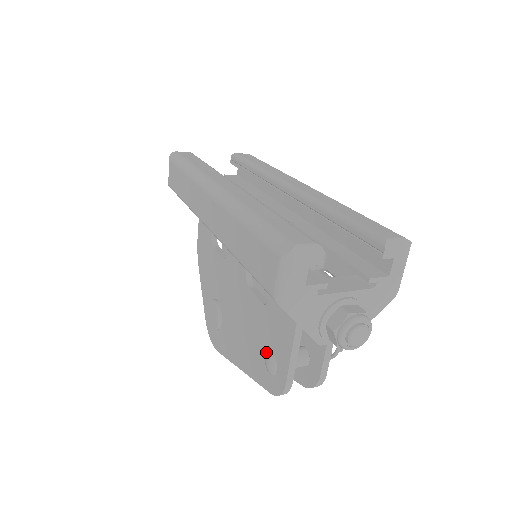
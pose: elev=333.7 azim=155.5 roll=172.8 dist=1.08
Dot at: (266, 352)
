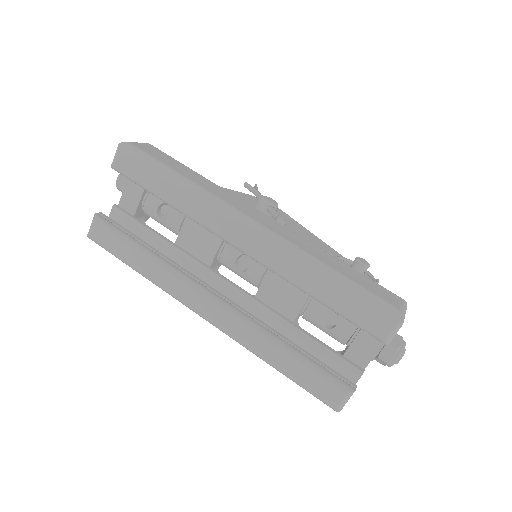
Dot at: occluded
